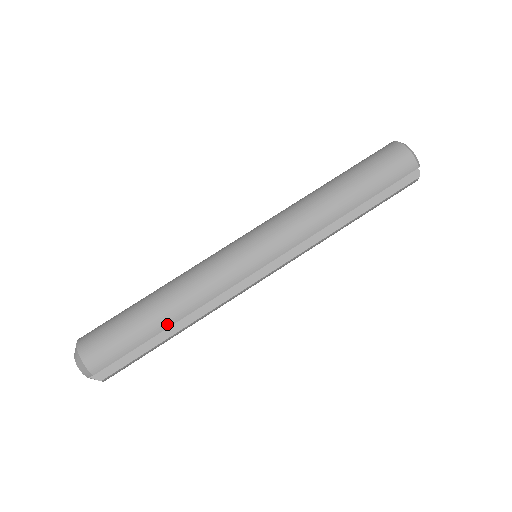
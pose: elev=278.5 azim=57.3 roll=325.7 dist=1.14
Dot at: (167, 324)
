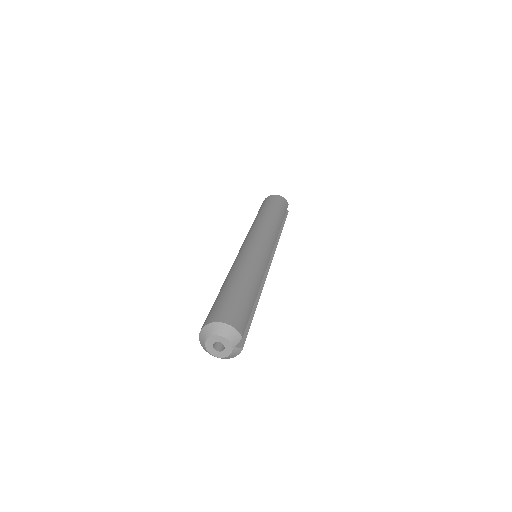
Dot at: (256, 292)
